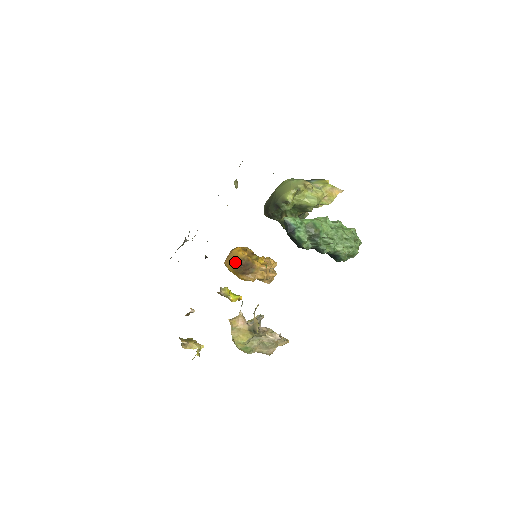
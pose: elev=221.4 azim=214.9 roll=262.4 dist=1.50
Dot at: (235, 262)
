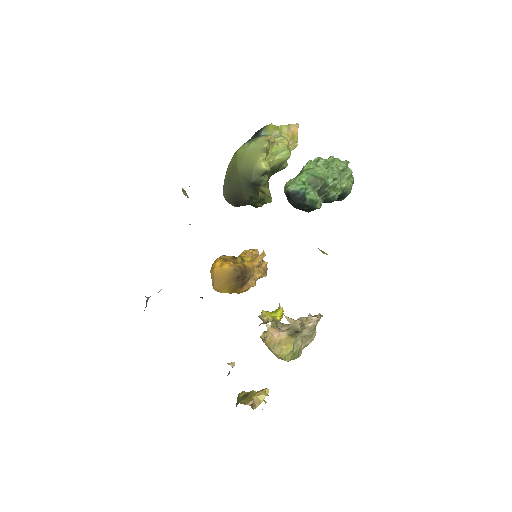
Dot at: (228, 280)
